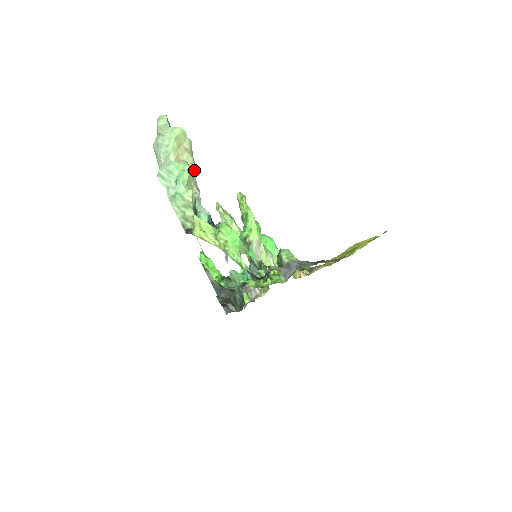
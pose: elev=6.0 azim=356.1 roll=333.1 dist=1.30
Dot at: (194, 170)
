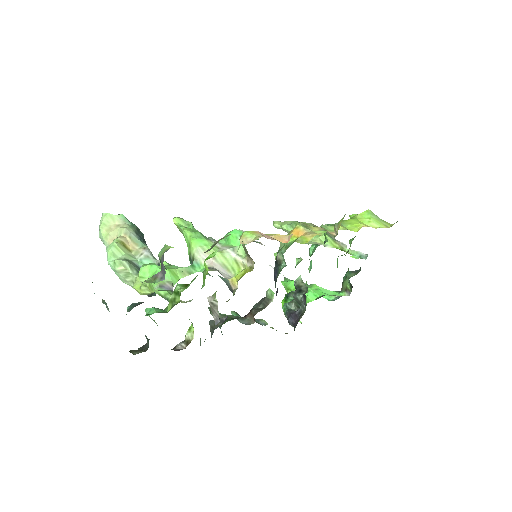
Dot at: (131, 236)
